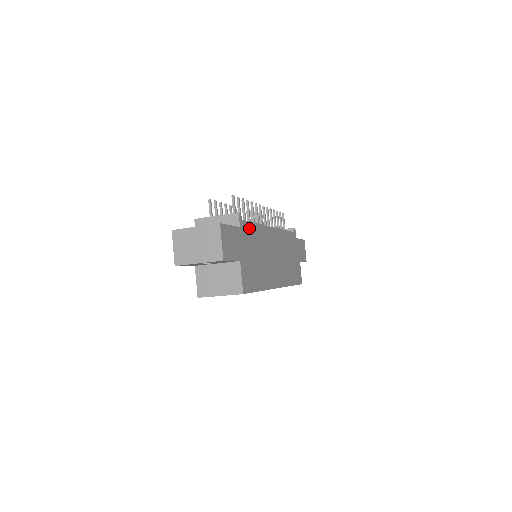
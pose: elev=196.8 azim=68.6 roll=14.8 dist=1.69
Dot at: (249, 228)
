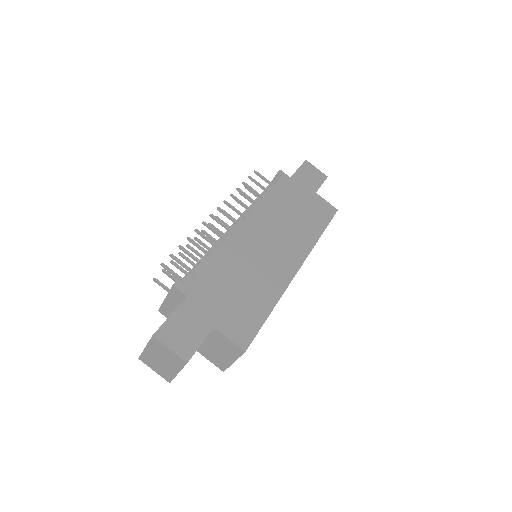
Dot at: (203, 276)
